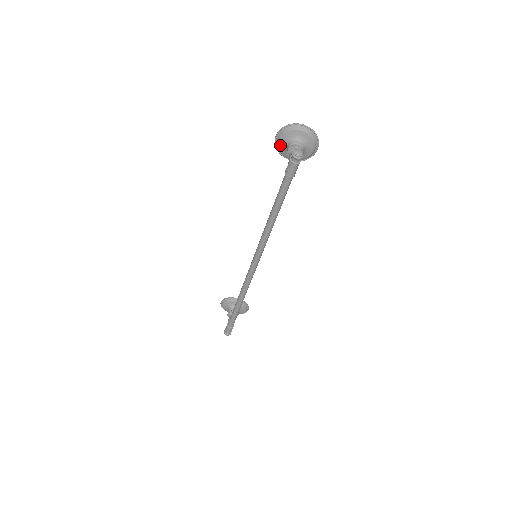
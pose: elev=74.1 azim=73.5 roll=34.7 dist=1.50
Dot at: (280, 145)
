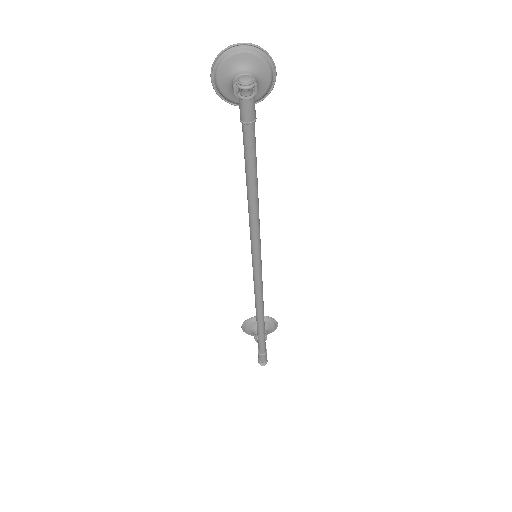
Dot at: (222, 88)
